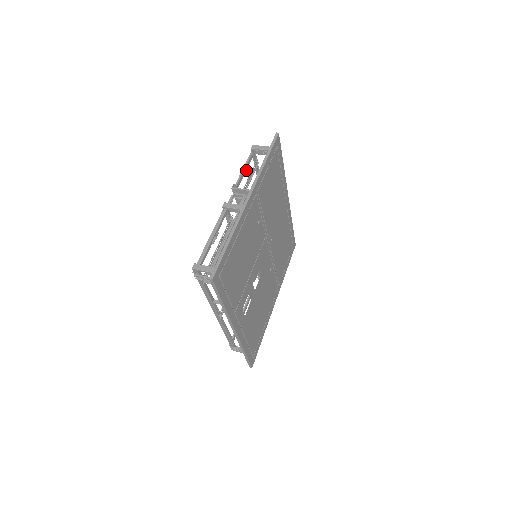
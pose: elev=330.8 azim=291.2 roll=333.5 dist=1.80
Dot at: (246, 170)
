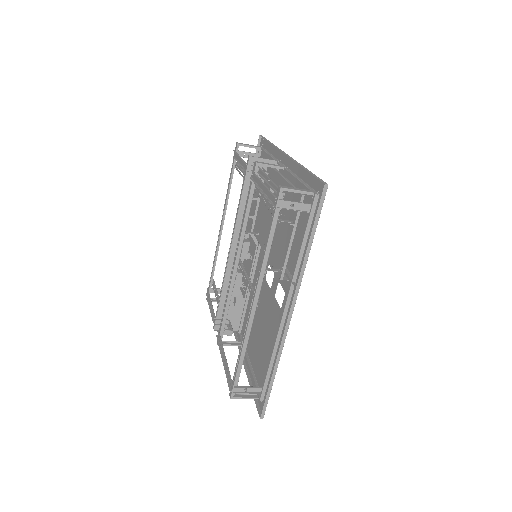
Dot at: (238, 161)
